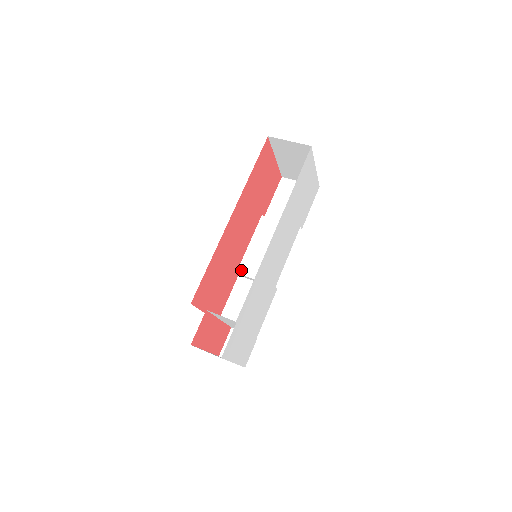
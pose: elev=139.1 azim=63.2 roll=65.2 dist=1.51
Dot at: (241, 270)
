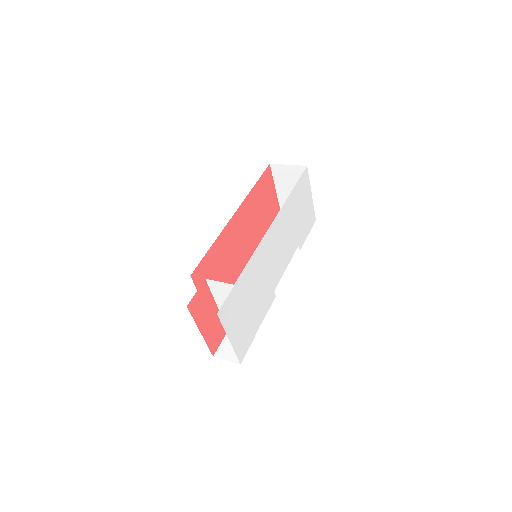
Dot at: occluded
